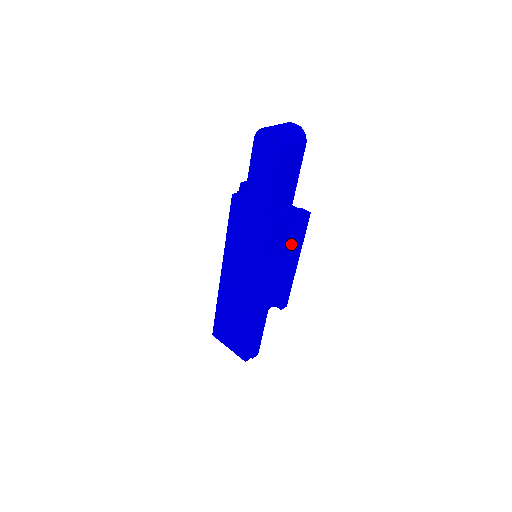
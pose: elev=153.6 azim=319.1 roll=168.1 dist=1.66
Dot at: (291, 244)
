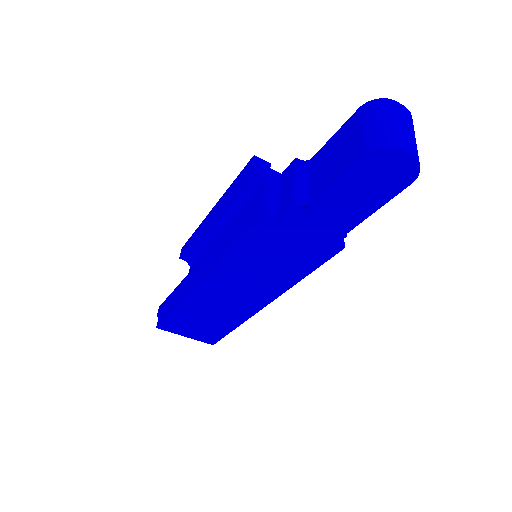
Dot at: occluded
